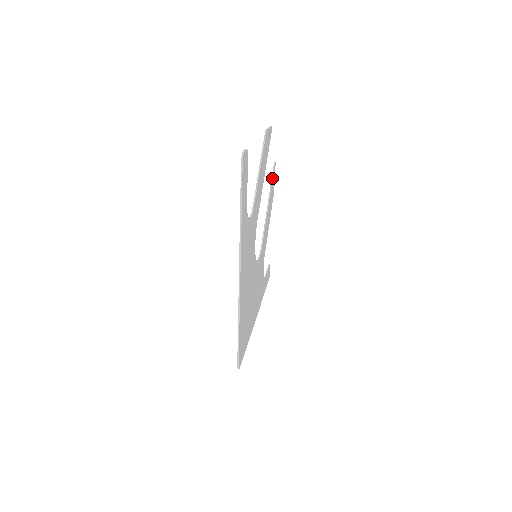
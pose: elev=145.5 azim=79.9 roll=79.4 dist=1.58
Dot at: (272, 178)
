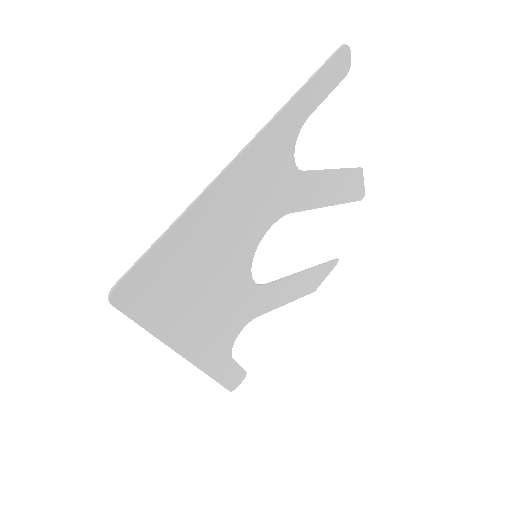
Dot at: (326, 262)
